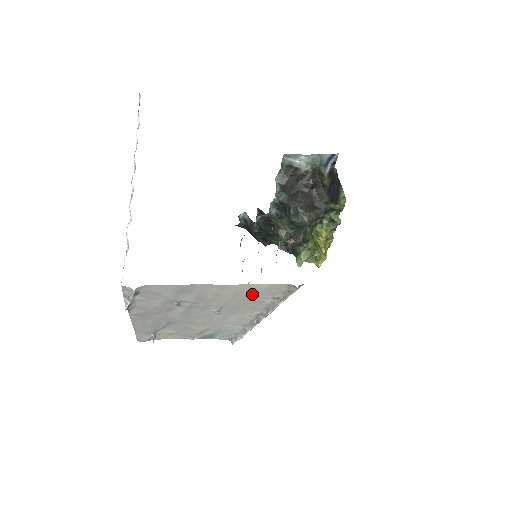
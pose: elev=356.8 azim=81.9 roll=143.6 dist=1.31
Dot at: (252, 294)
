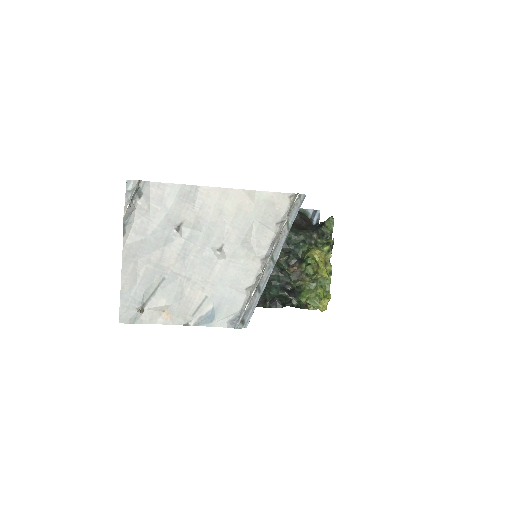
Dot at: (255, 213)
